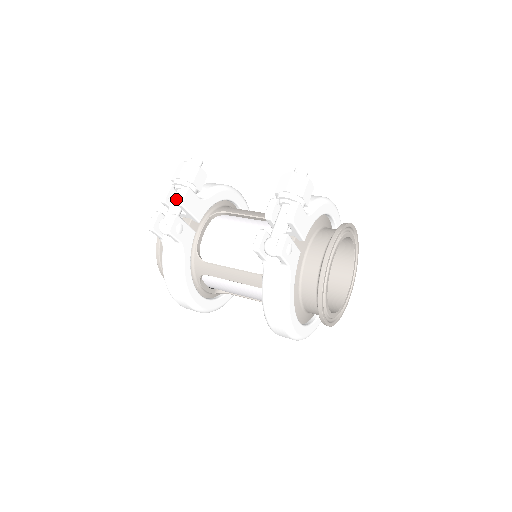
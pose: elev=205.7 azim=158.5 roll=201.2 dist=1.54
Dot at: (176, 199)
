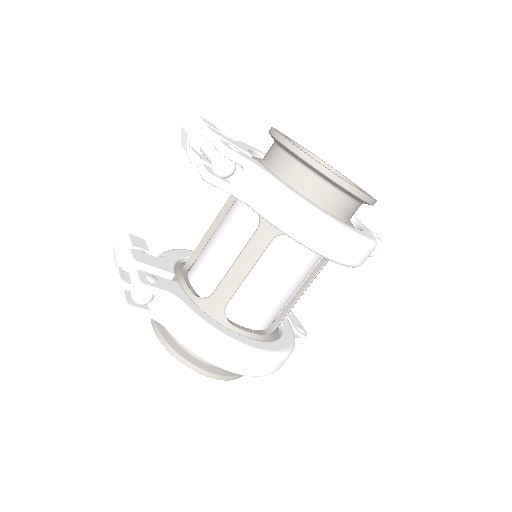
Dot at: occluded
